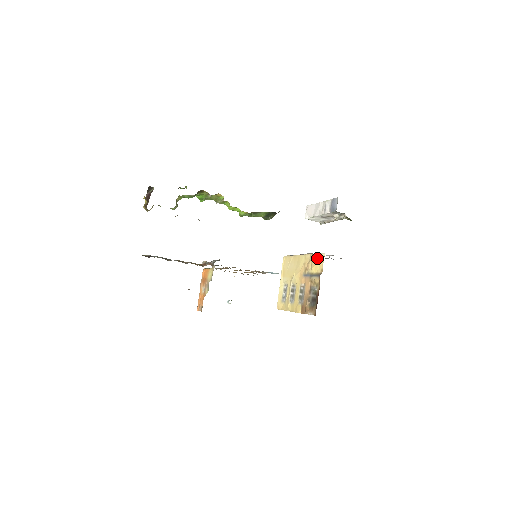
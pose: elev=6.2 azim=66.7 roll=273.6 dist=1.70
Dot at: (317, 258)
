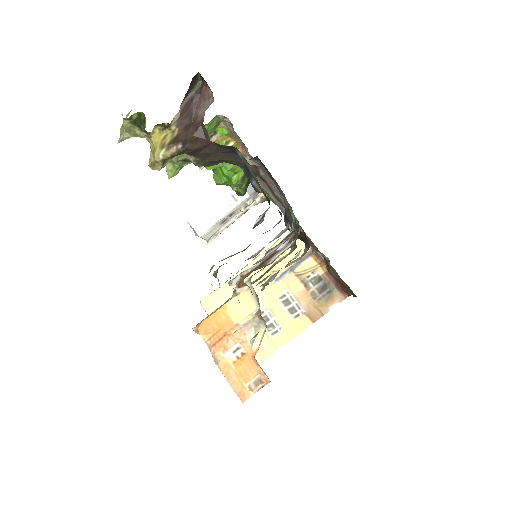
Dot at: occluded
